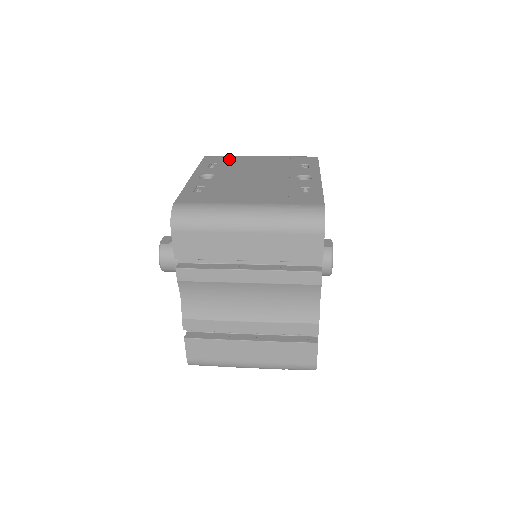
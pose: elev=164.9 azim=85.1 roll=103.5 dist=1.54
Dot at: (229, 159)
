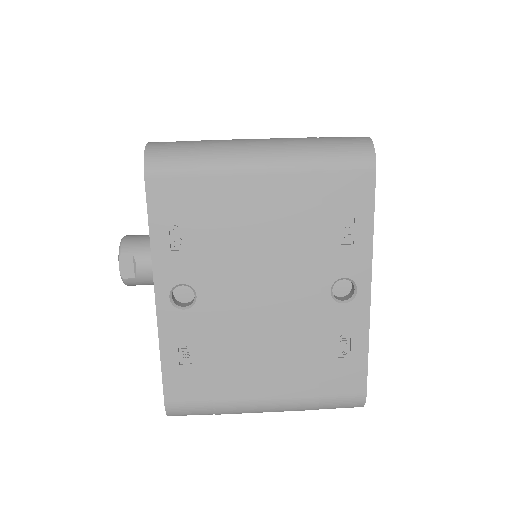
Dot at: (201, 197)
